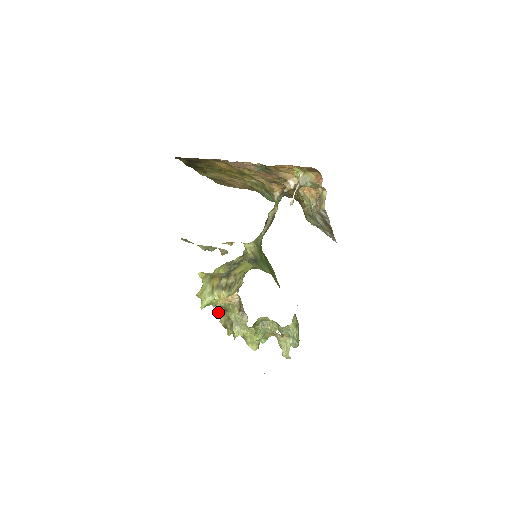
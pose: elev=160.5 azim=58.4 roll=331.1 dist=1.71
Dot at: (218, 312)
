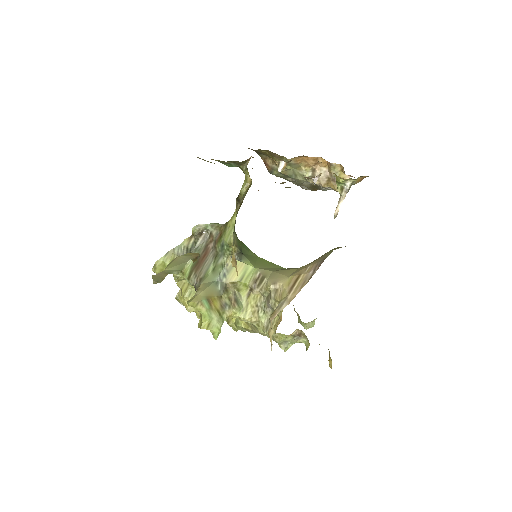
Dot at: (191, 310)
